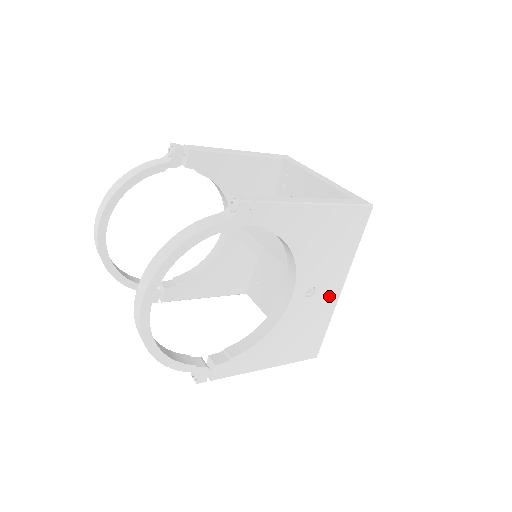
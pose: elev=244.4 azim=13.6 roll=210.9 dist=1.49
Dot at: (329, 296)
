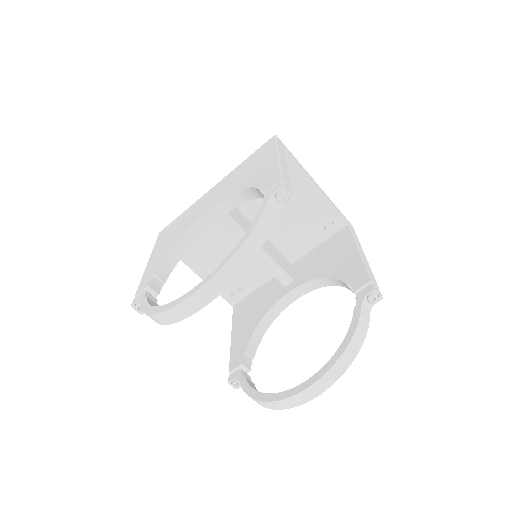
Dot at: occluded
